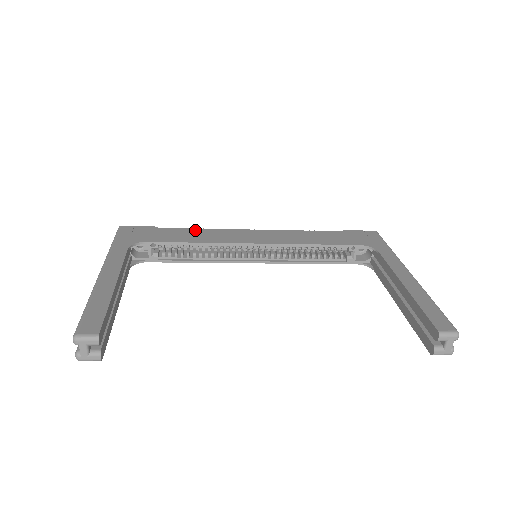
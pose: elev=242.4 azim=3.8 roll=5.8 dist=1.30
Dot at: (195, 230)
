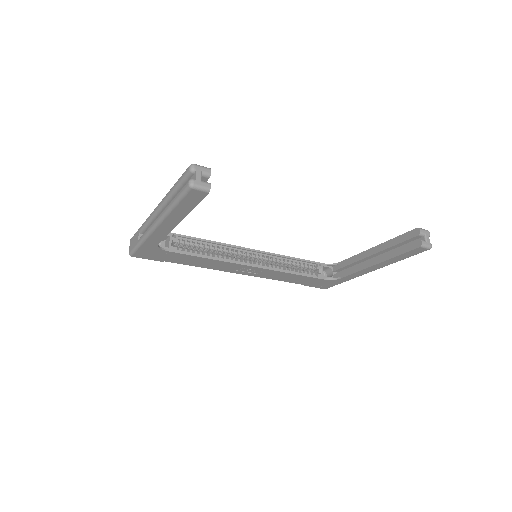
Dot at: occluded
